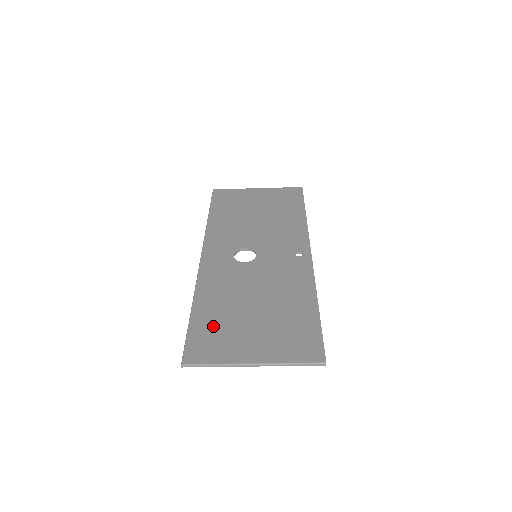
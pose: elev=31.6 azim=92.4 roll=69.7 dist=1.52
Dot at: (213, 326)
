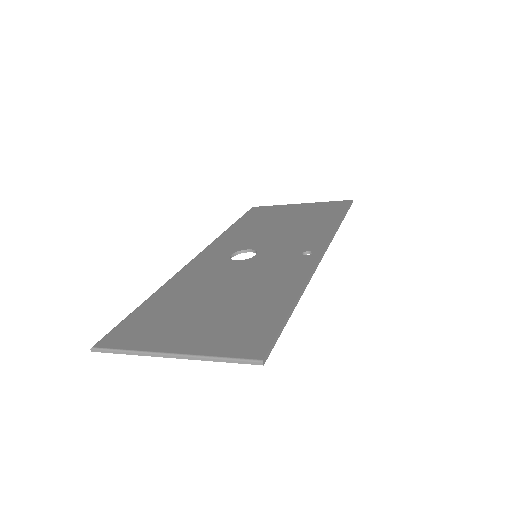
Dot at: (156, 314)
